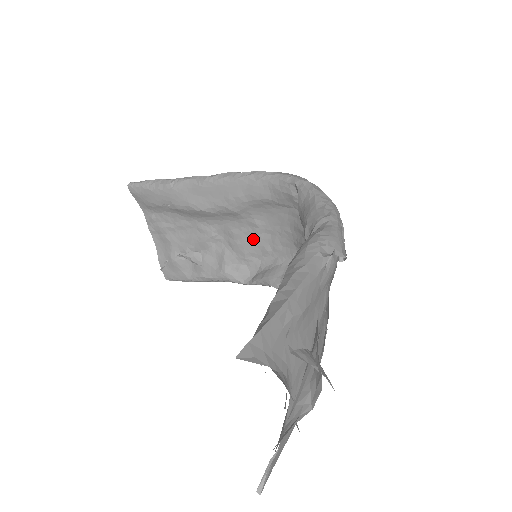
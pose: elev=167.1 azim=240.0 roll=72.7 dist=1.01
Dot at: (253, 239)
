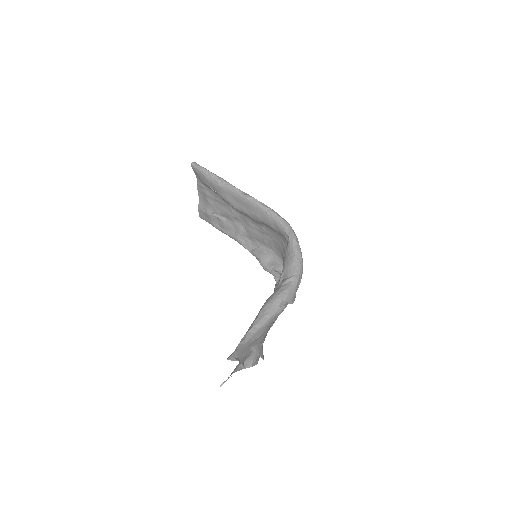
Dot at: (259, 233)
